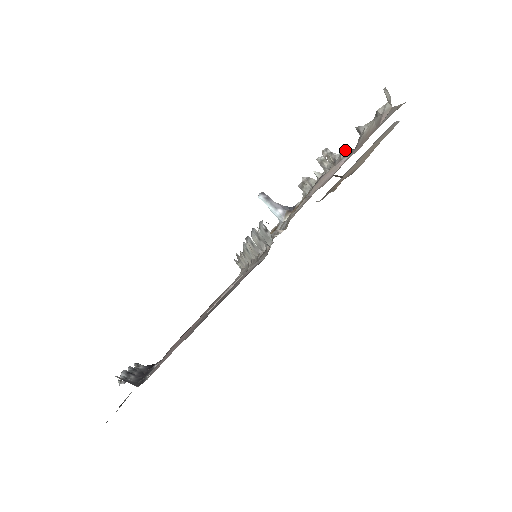
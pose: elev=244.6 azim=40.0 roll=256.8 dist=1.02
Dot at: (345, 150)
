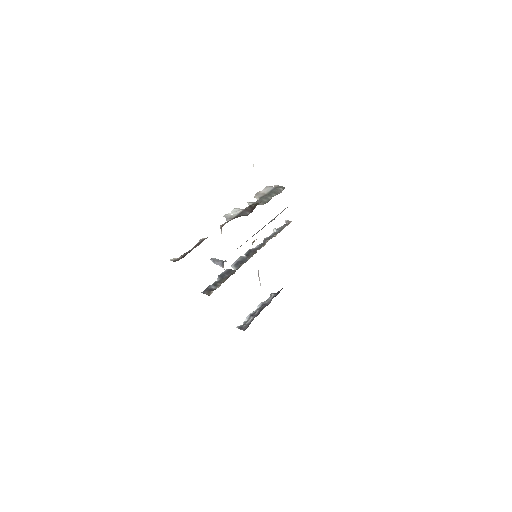
Dot at: (220, 228)
